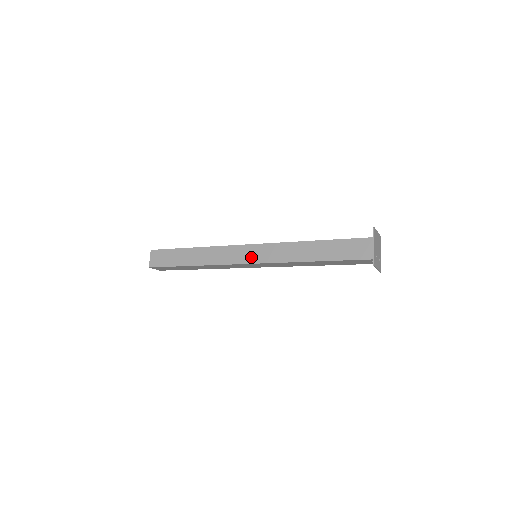
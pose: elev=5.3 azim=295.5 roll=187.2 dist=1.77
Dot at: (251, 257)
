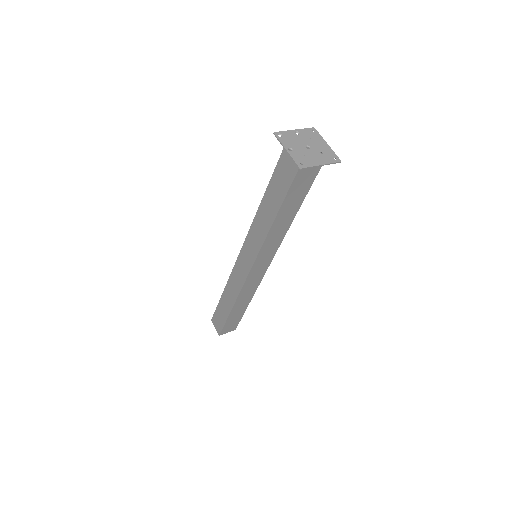
Dot at: (247, 262)
